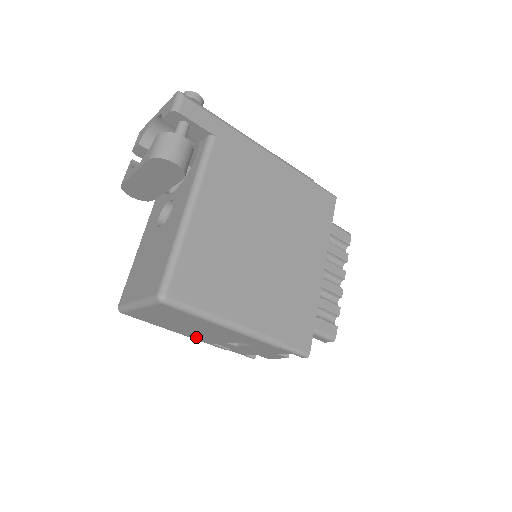
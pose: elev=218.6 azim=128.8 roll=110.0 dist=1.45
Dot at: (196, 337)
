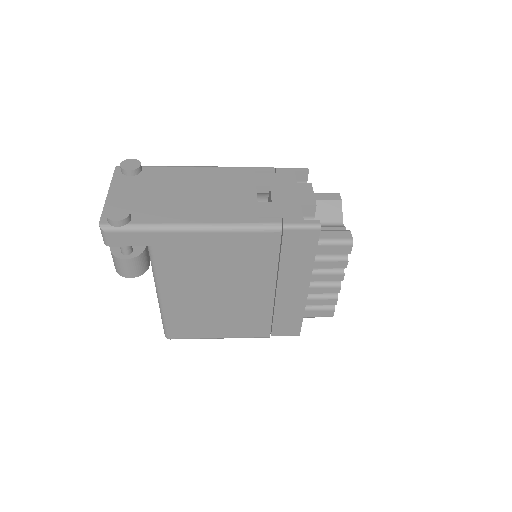
Dot at: occluded
